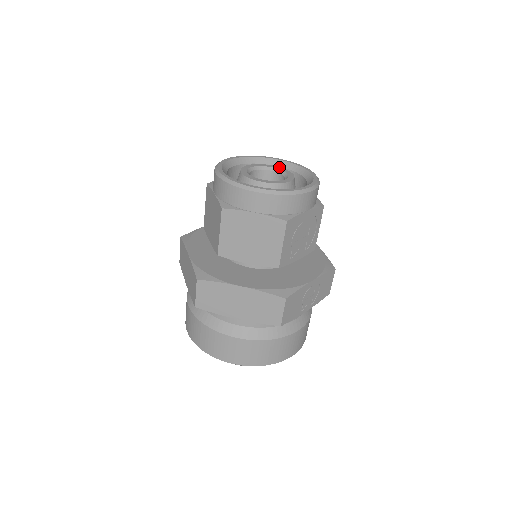
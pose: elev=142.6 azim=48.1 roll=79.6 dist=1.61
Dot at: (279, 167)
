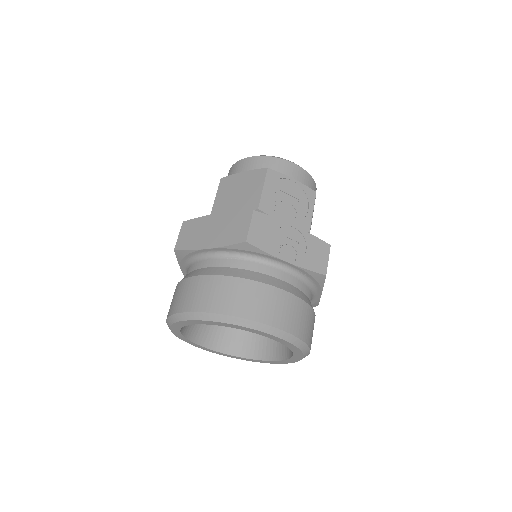
Dot at: occluded
